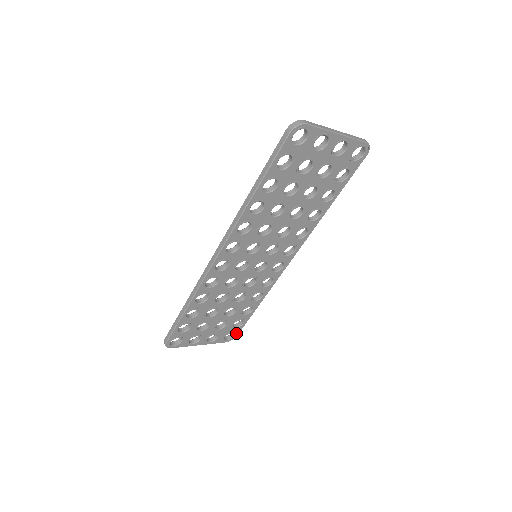
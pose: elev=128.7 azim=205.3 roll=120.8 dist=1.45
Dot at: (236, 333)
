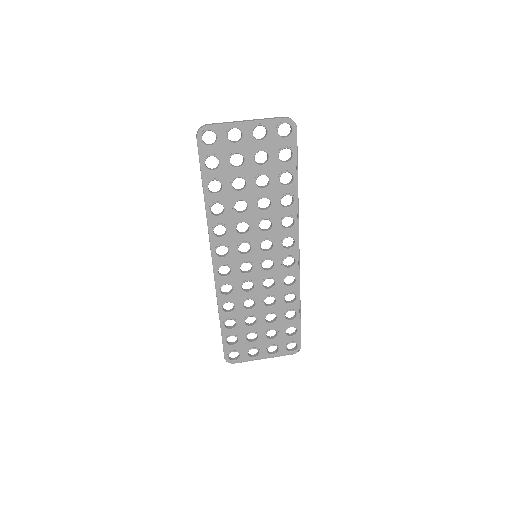
Dot at: (298, 343)
